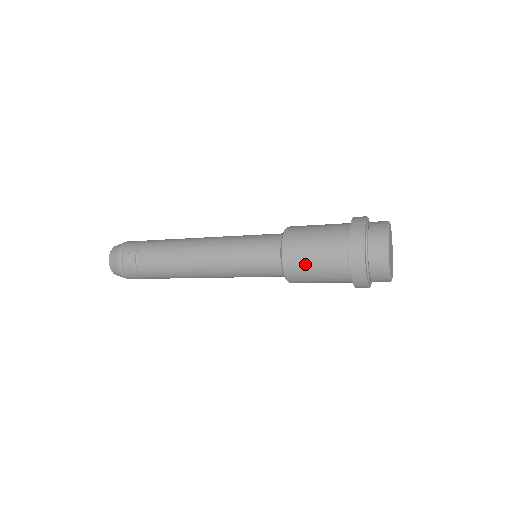
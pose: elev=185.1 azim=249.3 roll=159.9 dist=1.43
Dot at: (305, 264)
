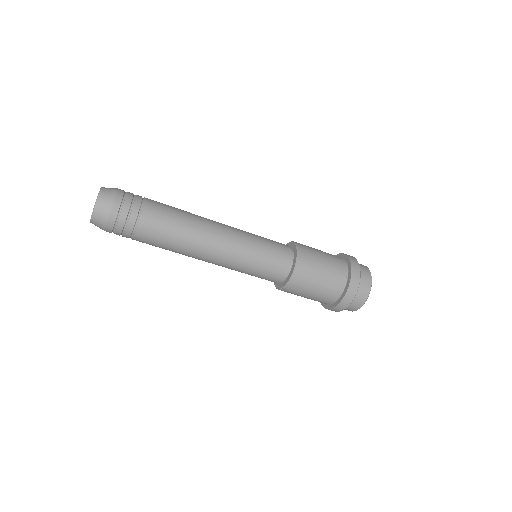
Dot at: (316, 256)
